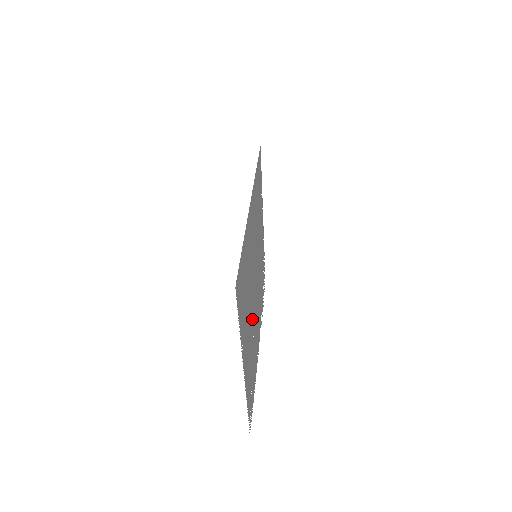
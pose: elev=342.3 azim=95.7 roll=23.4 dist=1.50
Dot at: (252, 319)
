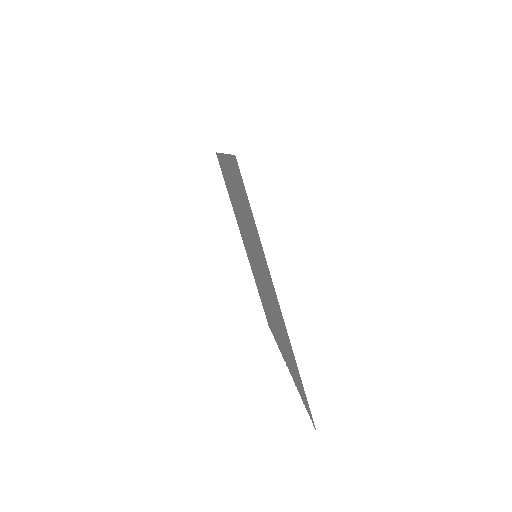
Dot at: (266, 299)
